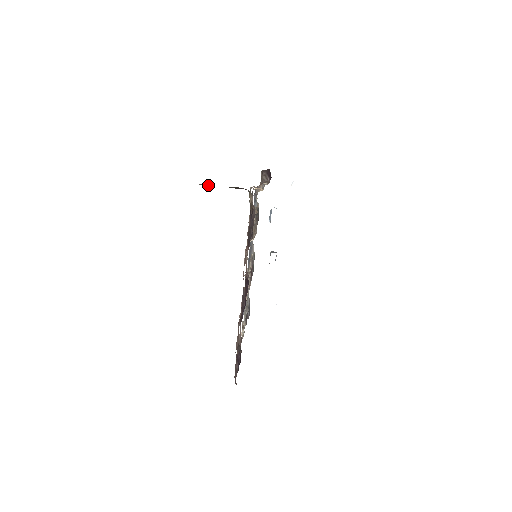
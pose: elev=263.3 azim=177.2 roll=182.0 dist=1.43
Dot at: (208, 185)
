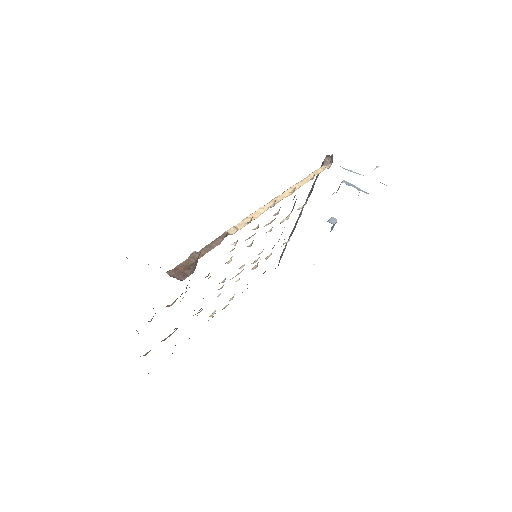
Dot at: occluded
